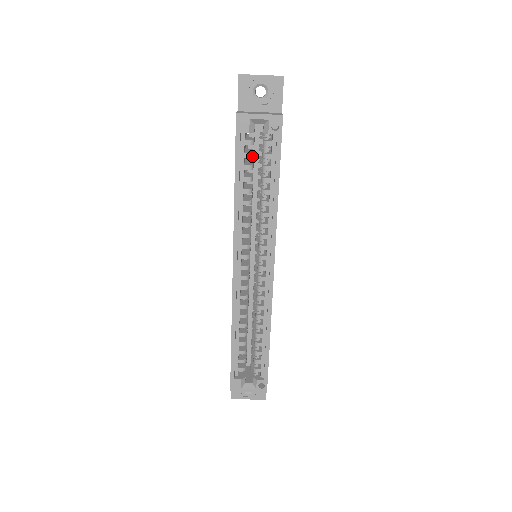
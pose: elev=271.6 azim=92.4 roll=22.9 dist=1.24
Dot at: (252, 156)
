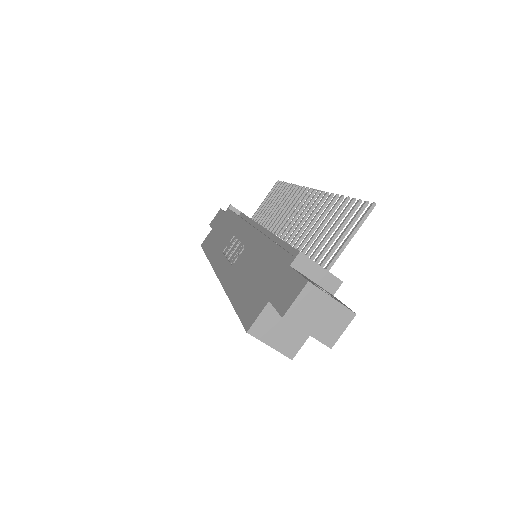
Dot at: occluded
